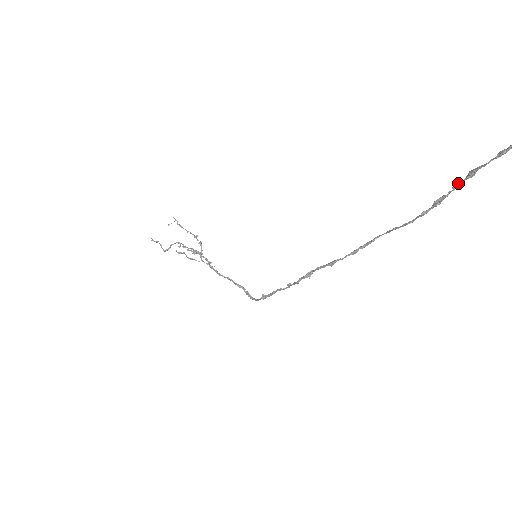
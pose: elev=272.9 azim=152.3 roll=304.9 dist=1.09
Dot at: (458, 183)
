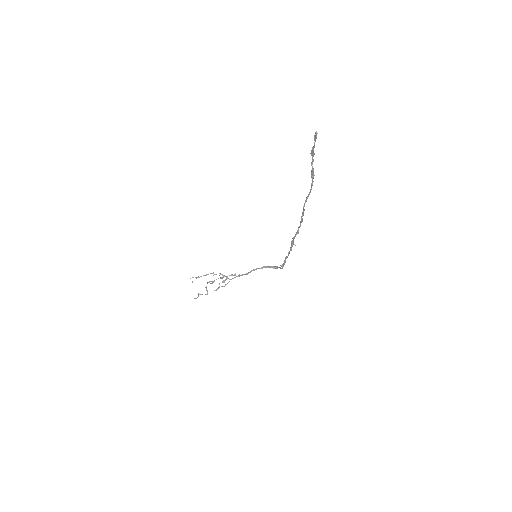
Dot at: (311, 162)
